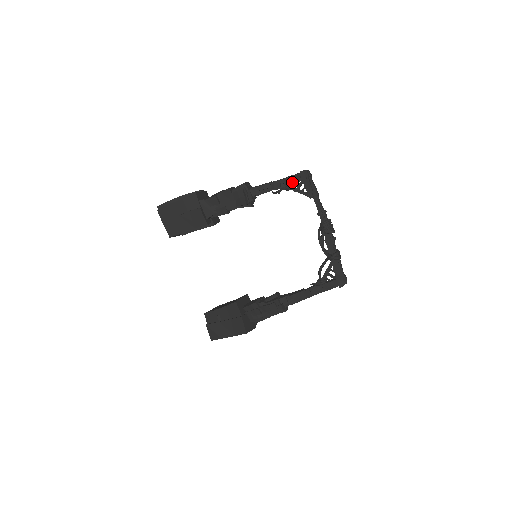
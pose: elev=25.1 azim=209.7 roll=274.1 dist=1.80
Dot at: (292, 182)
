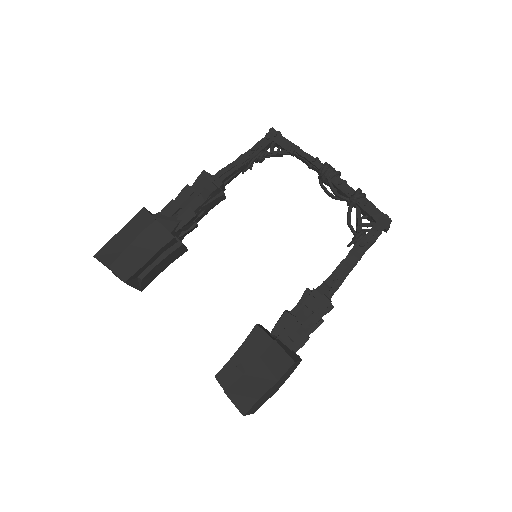
Dot at: (261, 148)
